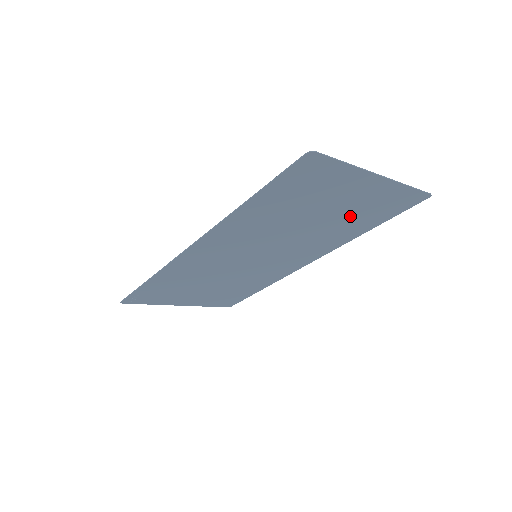
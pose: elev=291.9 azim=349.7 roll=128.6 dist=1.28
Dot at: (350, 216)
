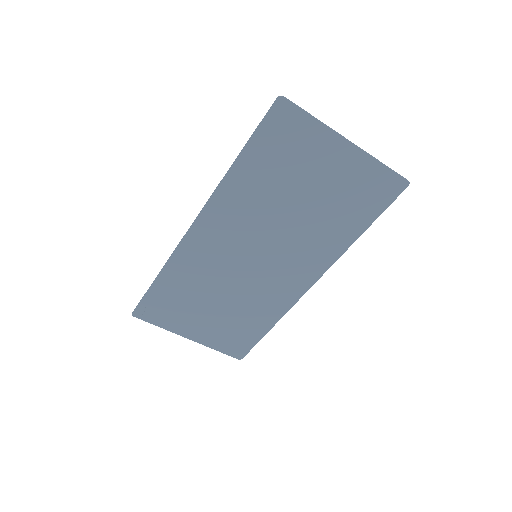
Dot at: (336, 203)
